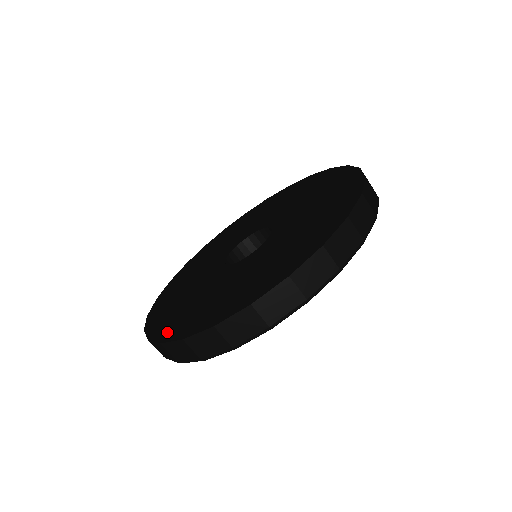
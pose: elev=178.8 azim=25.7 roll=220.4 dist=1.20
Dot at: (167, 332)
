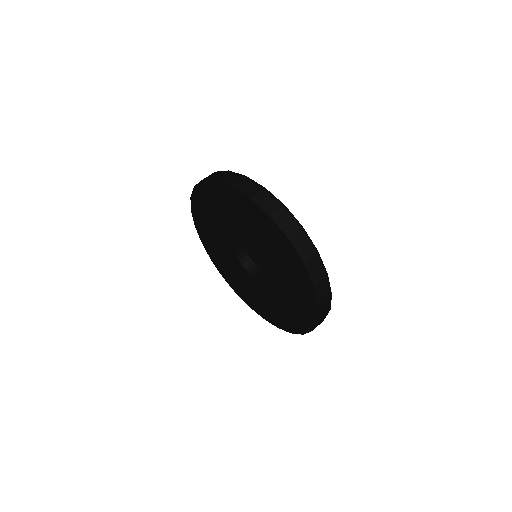
Dot at: (259, 312)
